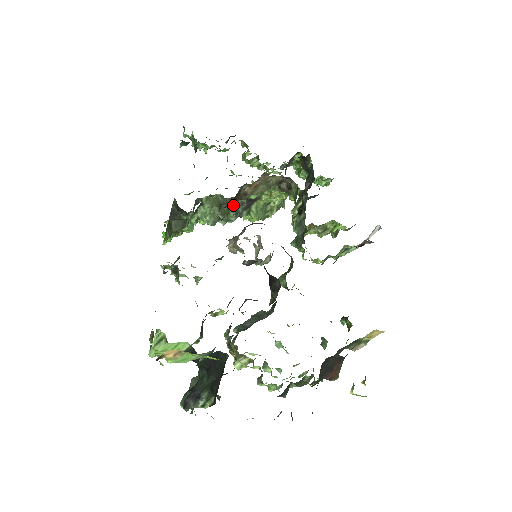
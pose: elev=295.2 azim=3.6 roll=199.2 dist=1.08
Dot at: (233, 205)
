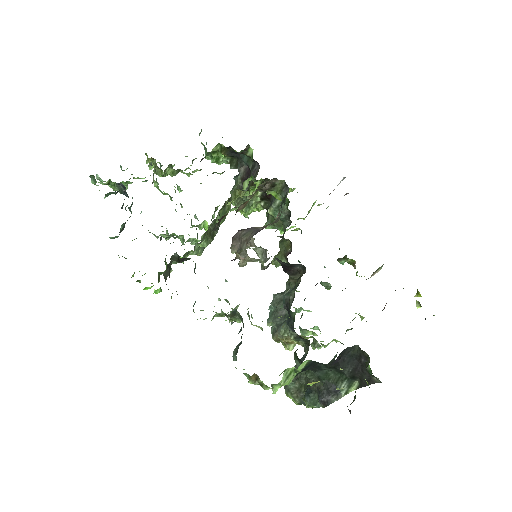
Dot at: occluded
